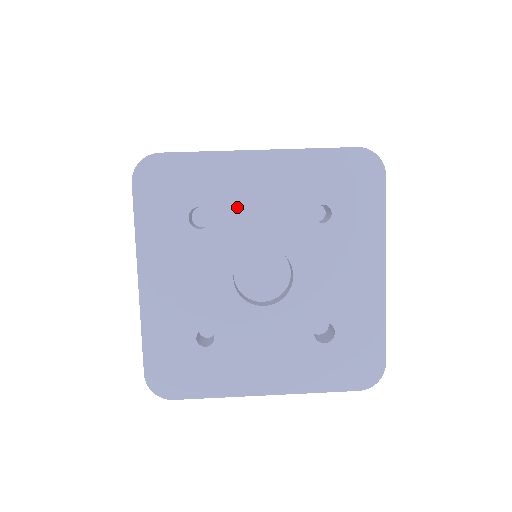
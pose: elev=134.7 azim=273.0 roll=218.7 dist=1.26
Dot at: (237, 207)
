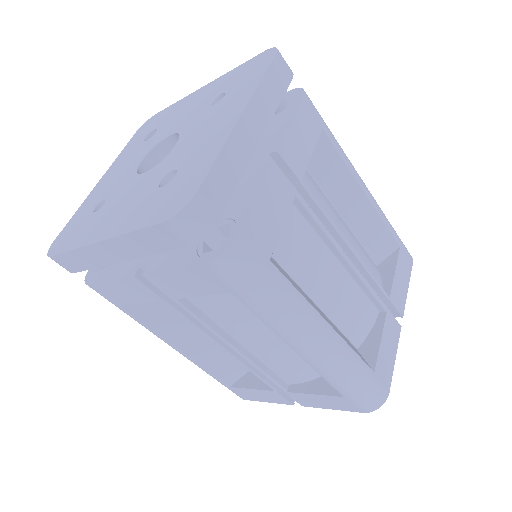
Dot at: (173, 120)
